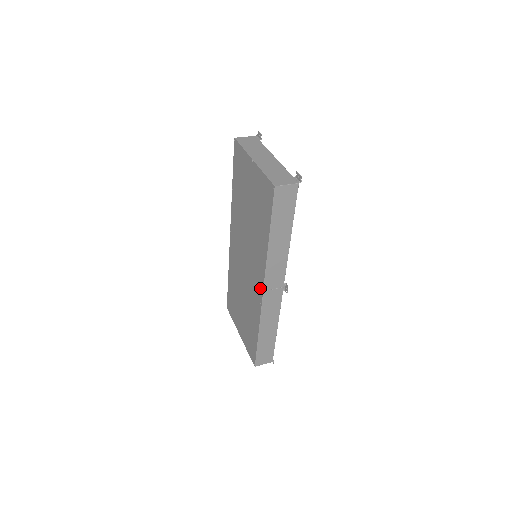
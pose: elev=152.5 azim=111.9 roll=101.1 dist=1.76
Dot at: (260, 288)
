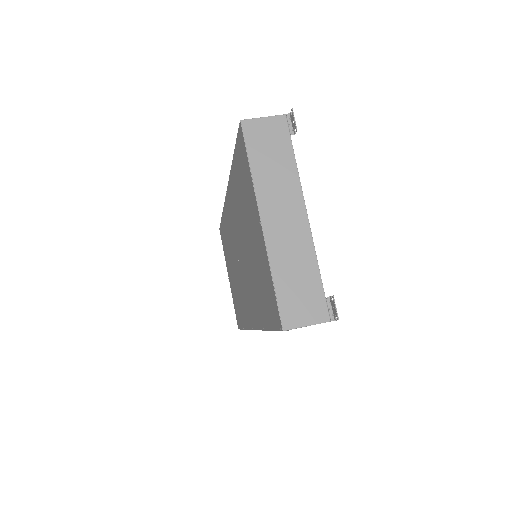
Dot at: (250, 320)
